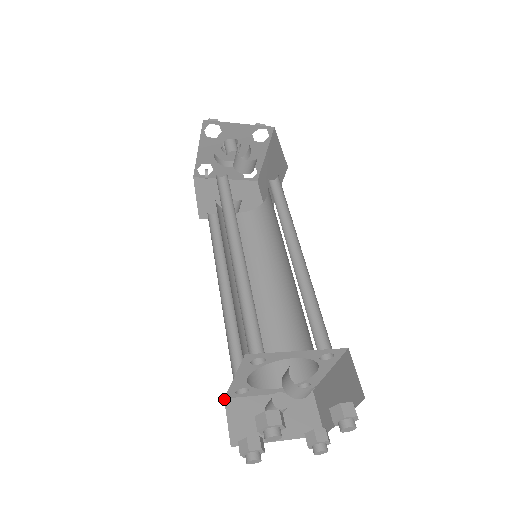
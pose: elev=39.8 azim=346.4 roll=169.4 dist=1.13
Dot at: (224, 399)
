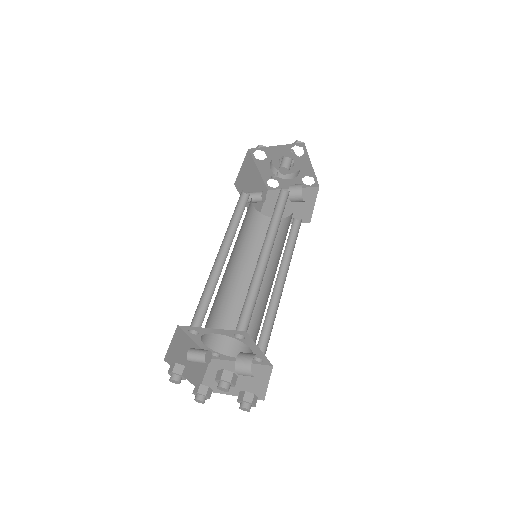
Dot at: (177, 326)
